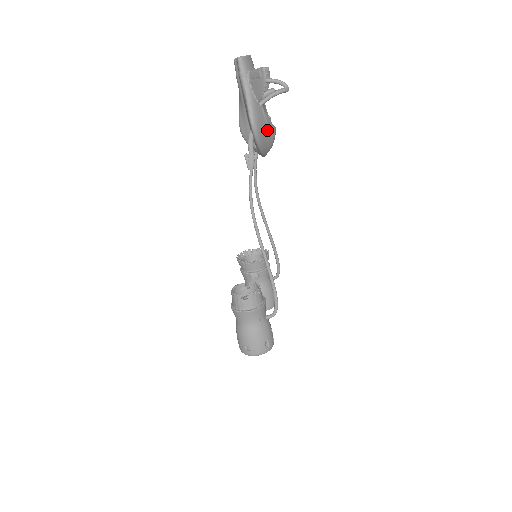
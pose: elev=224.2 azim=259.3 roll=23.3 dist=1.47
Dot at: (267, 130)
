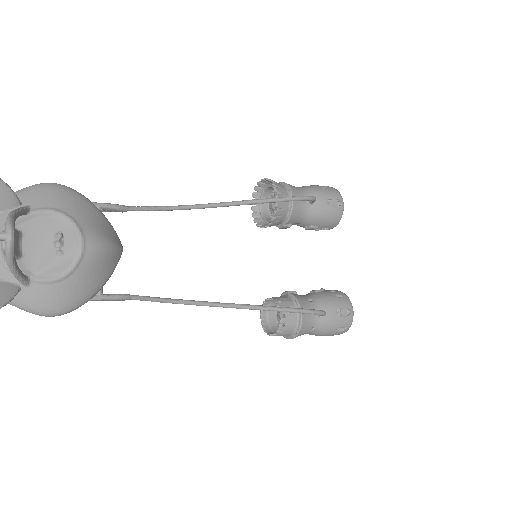
Dot at: (76, 280)
